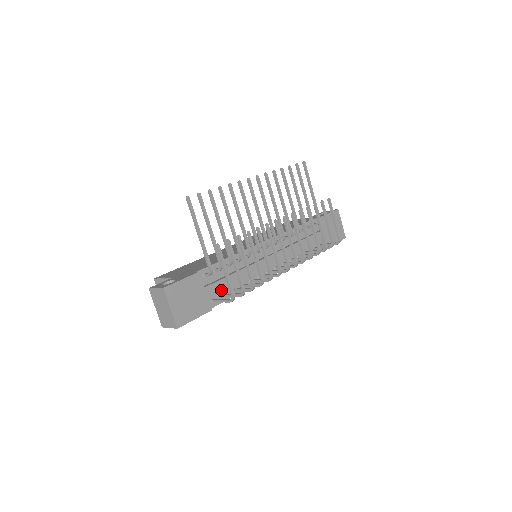
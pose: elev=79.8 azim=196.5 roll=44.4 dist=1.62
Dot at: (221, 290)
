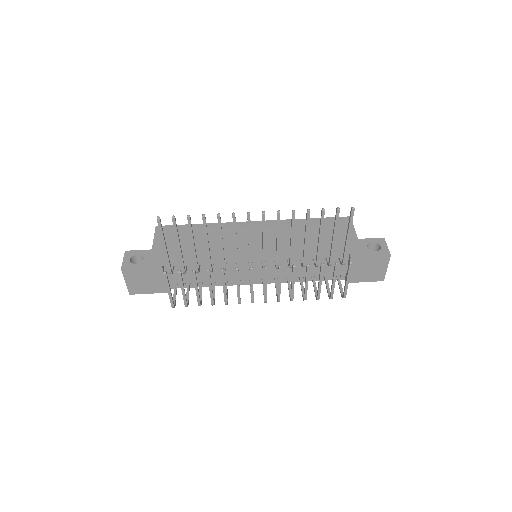
Dot at: occluded
